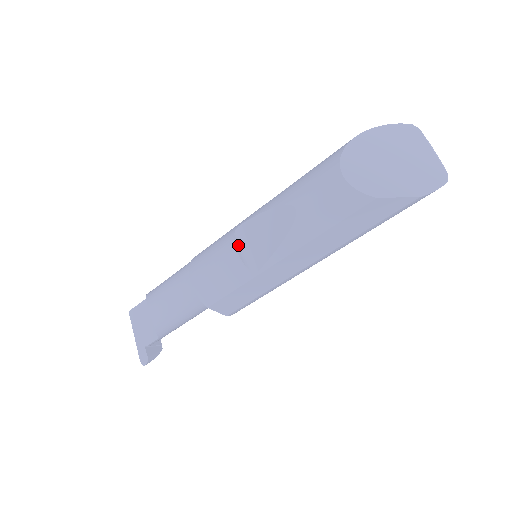
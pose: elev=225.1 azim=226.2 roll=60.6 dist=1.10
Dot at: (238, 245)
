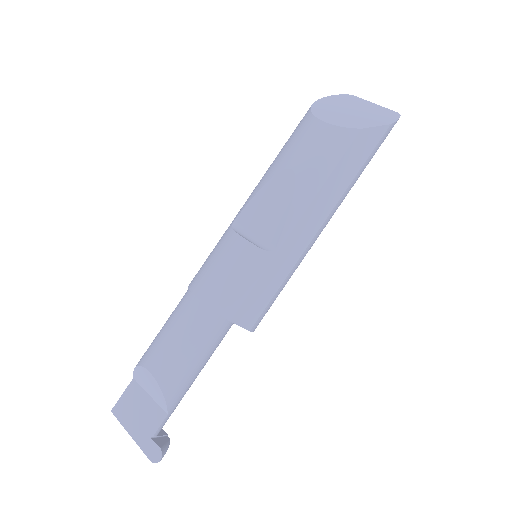
Dot at: (242, 236)
